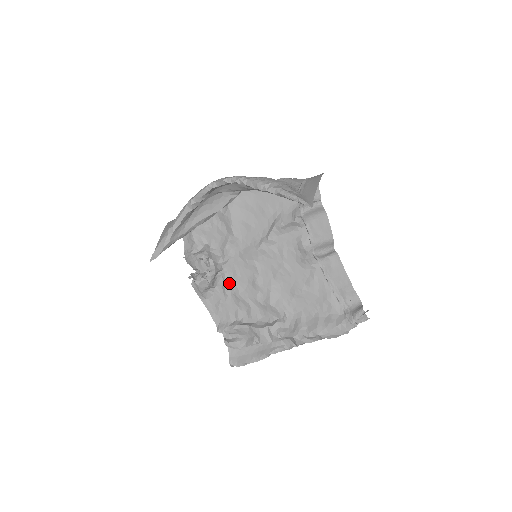
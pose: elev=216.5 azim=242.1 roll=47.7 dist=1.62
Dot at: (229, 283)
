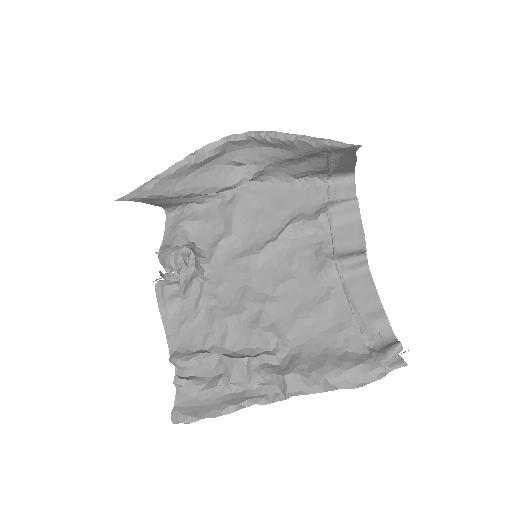
Dot at: (207, 294)
